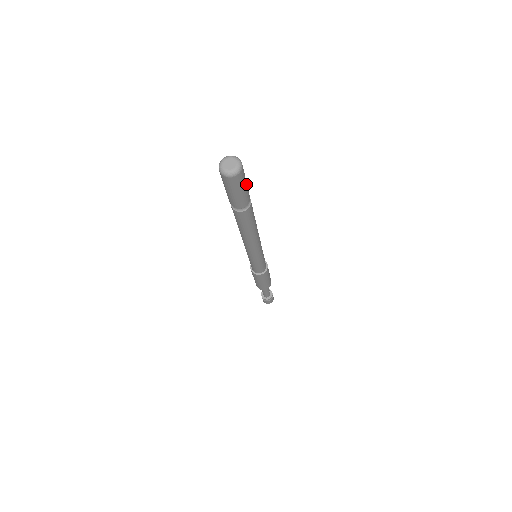
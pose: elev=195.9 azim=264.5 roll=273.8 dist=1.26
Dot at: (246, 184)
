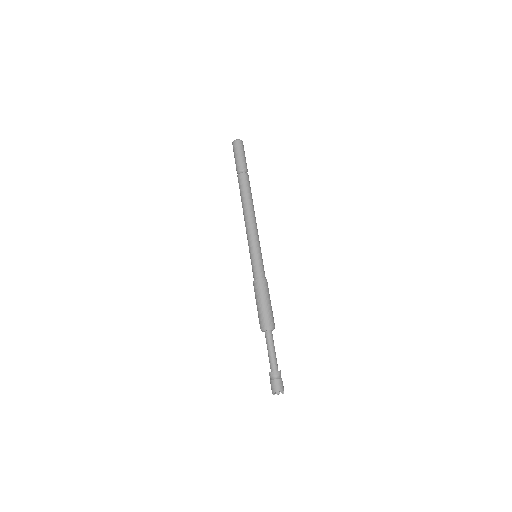
Dot at: occluded
